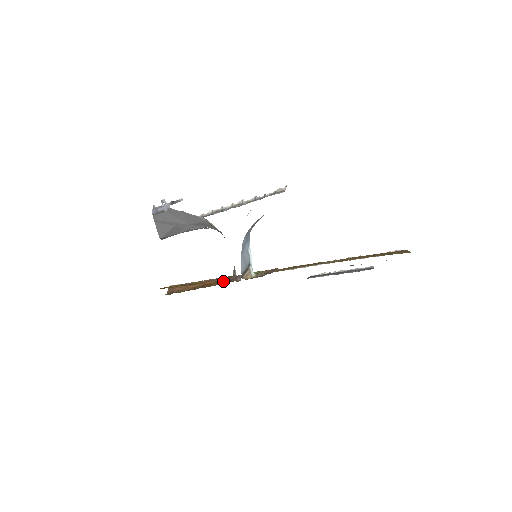
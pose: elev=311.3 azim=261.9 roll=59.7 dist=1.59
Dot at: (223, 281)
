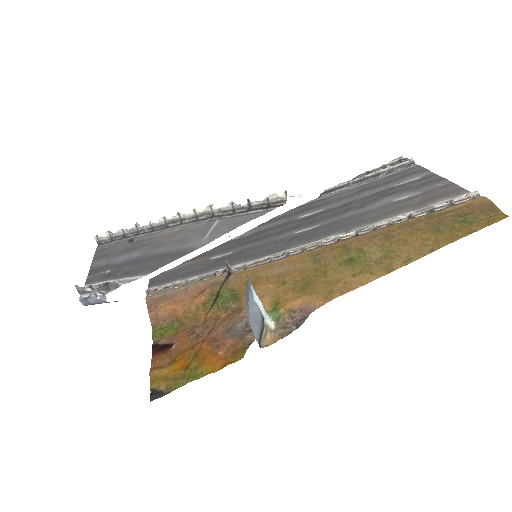
Dot at: (230, 334)
